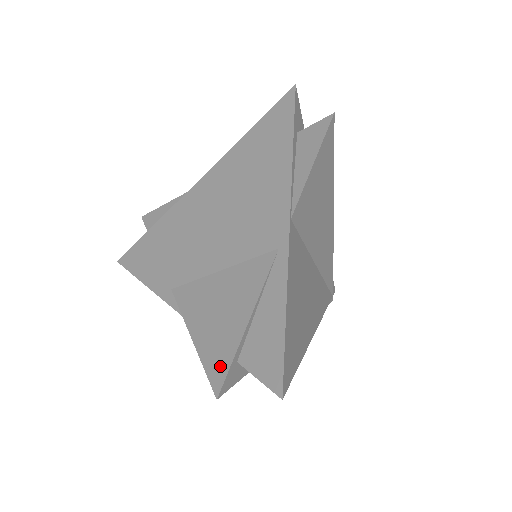
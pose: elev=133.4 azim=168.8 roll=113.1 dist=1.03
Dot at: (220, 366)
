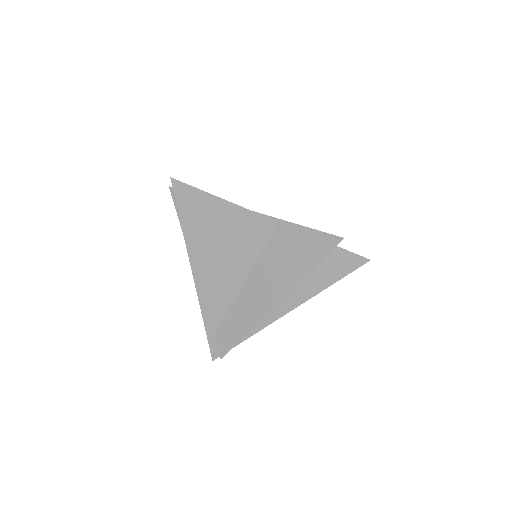
Dot at: occluded
